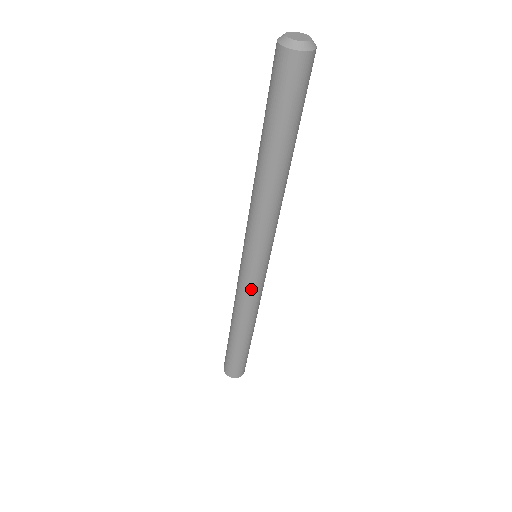
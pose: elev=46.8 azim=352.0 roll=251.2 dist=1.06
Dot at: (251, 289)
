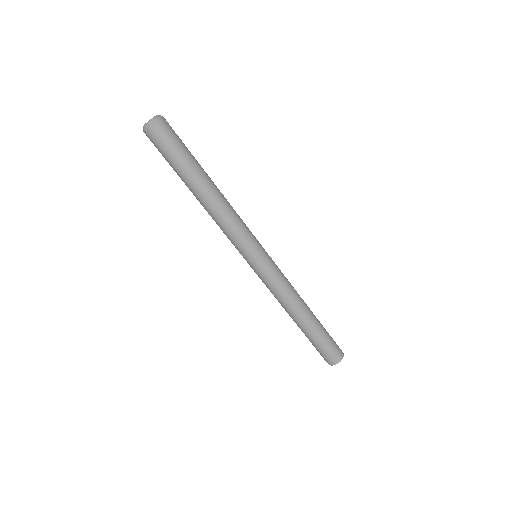
Dot at: (265, 282)
